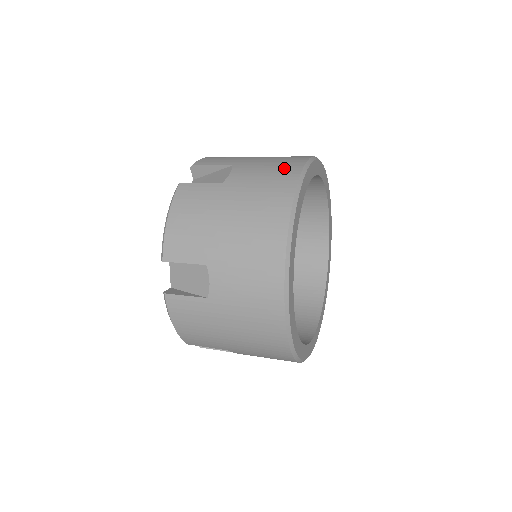
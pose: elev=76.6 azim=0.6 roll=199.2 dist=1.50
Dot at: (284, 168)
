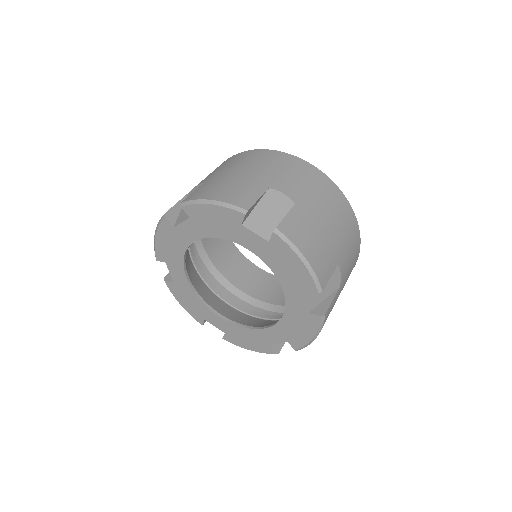
Dot at: occluded
